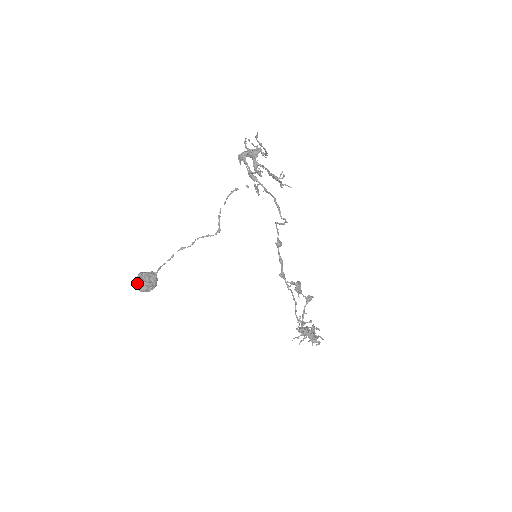
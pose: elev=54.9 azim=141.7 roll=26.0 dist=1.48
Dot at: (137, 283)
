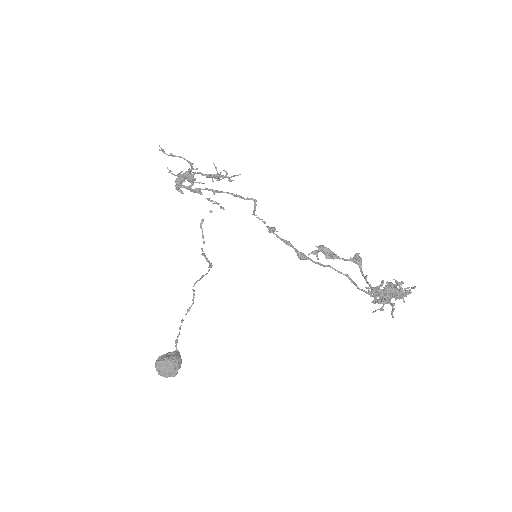
Dot at: (156, 368)
